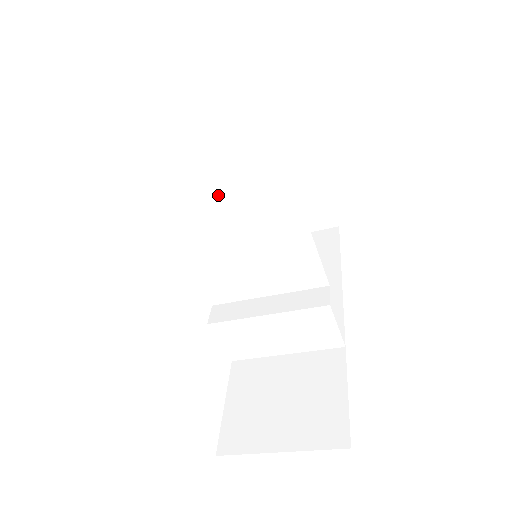
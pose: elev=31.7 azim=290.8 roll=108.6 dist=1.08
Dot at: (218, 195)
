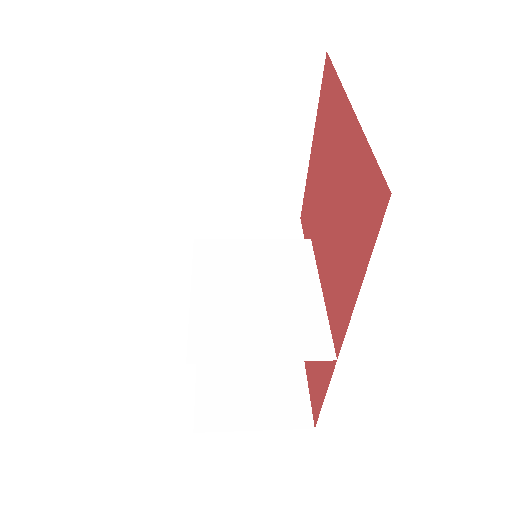
Dot at: (260, 339)
